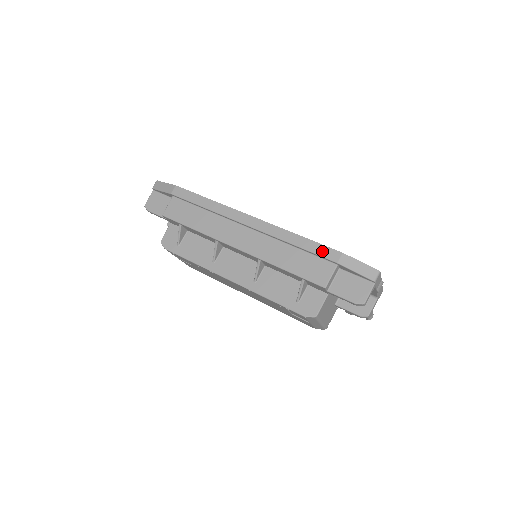
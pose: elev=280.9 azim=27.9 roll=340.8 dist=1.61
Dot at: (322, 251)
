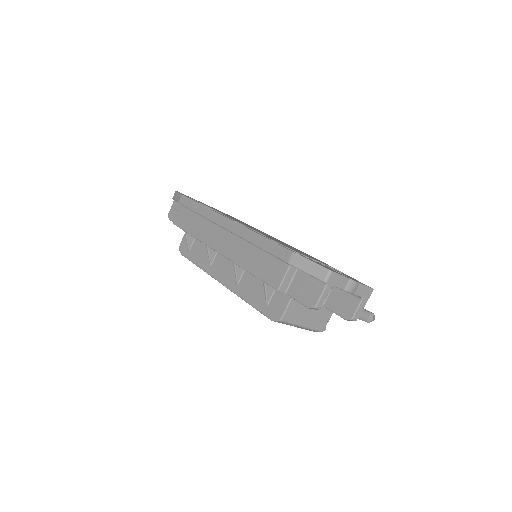
Dot at: (276, 251)
